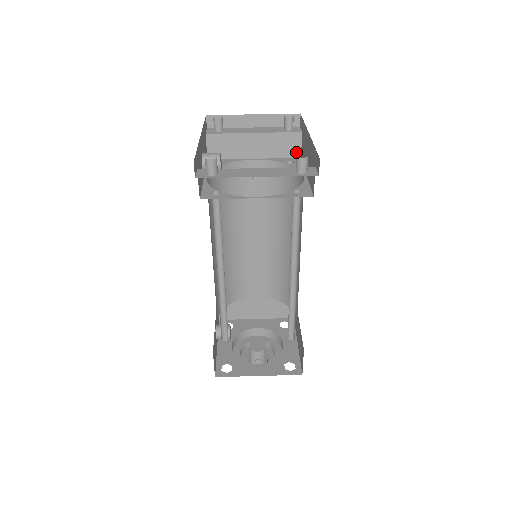
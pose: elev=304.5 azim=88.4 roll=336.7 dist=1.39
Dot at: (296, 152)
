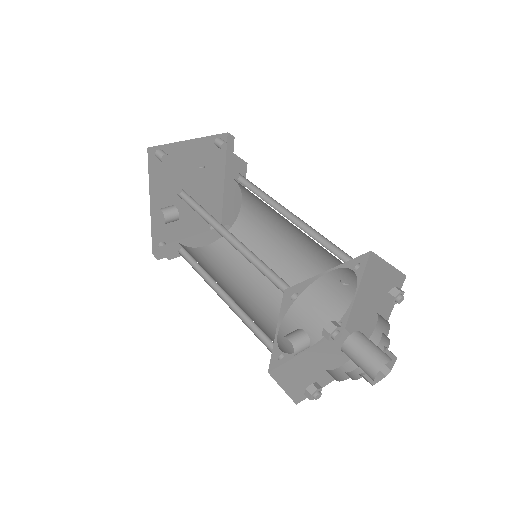
Dot at: occluded
